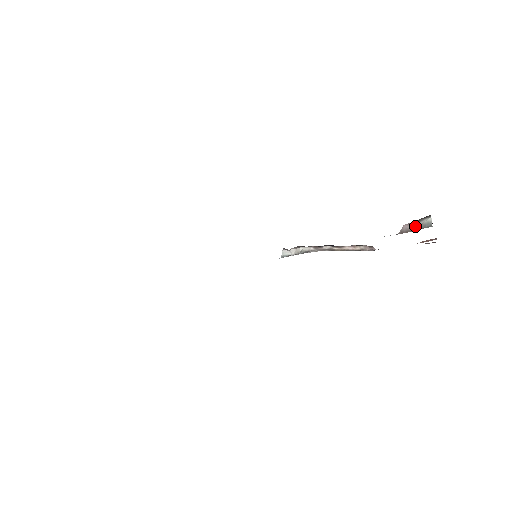
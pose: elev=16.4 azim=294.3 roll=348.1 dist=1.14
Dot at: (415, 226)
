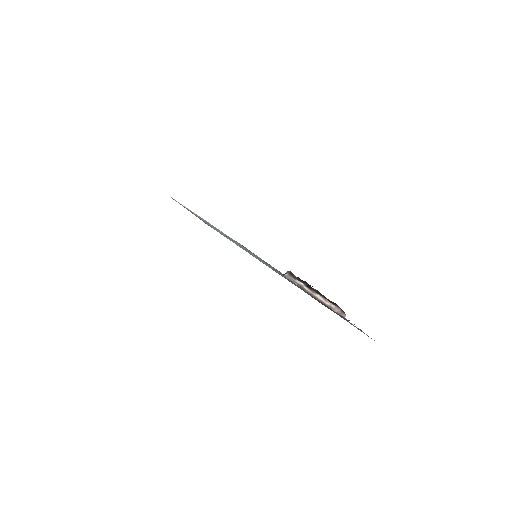
Dot at: occluded
